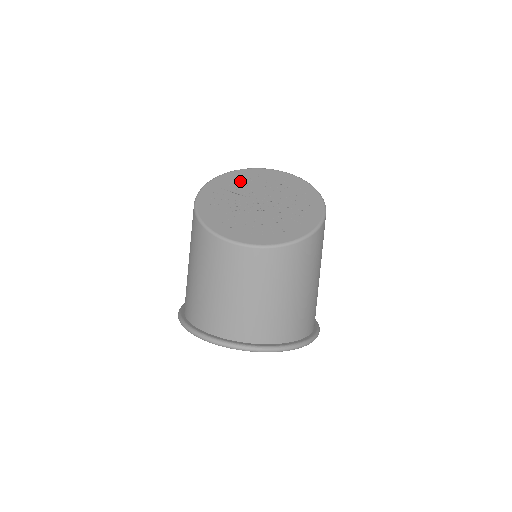
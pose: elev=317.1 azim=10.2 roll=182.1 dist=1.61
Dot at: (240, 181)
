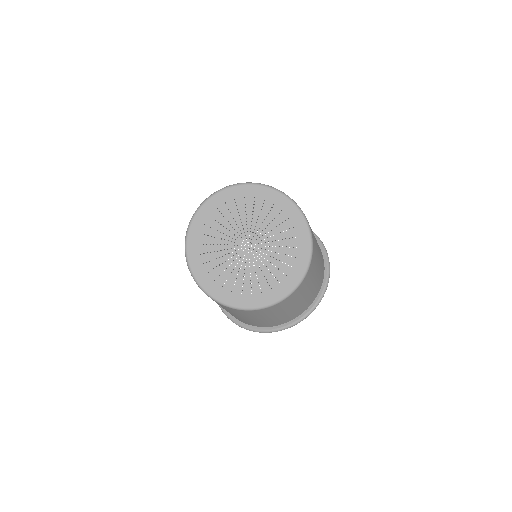
Dot at: (208, 239)
